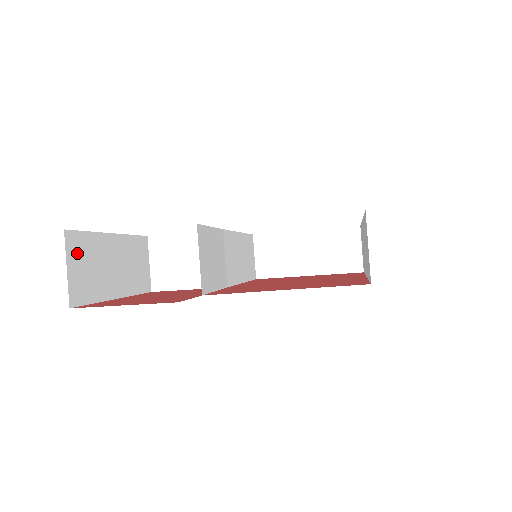
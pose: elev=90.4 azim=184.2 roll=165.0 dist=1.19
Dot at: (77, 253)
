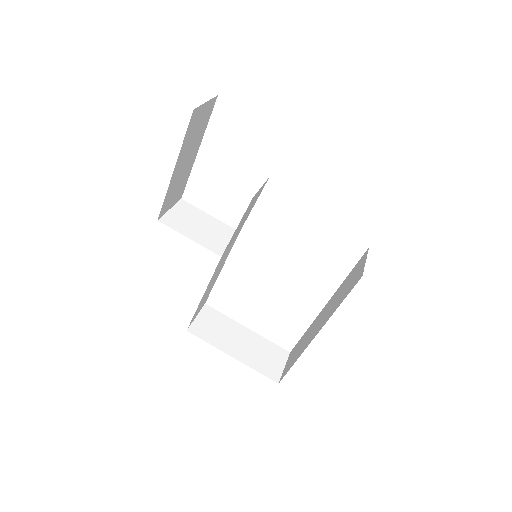
Dot at: (207, 112)
